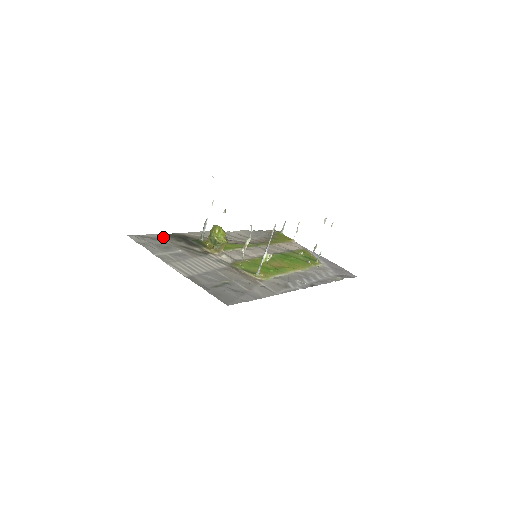
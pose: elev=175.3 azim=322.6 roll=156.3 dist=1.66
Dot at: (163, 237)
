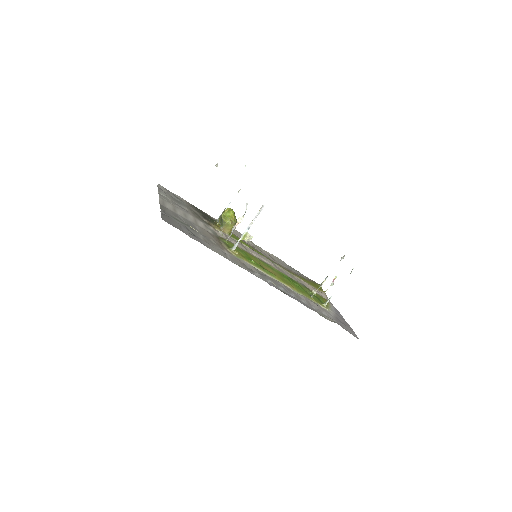
Dot at: (187, 203)
